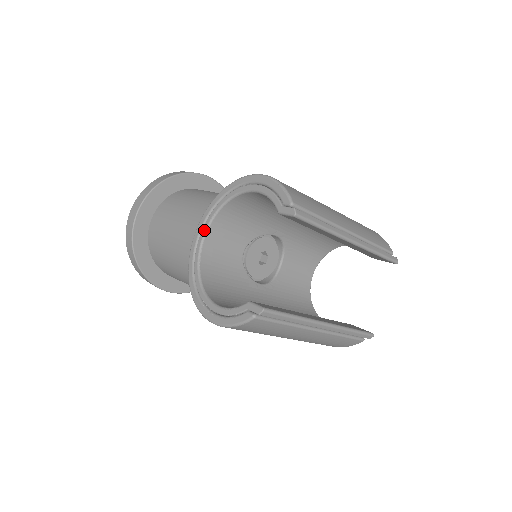
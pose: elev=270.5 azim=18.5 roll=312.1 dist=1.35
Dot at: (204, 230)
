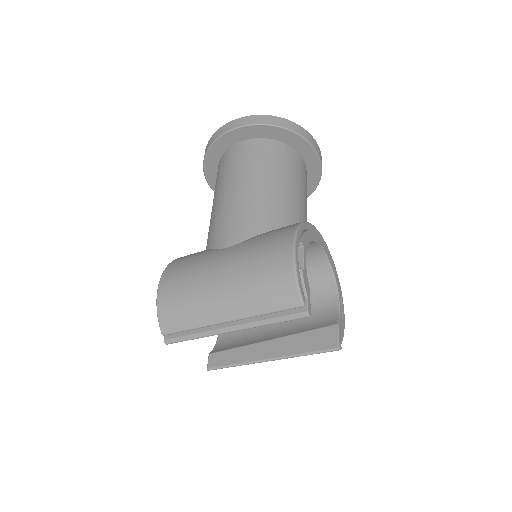
Dot at: occluded
